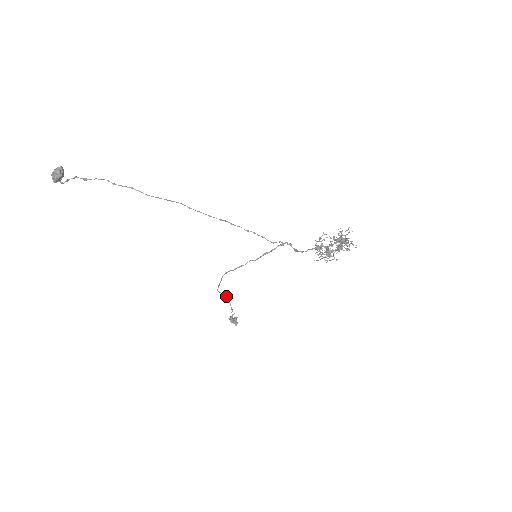
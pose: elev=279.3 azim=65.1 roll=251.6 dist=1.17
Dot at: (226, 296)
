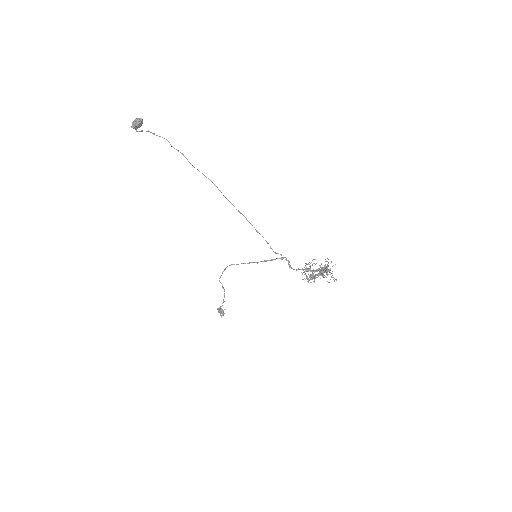
Dot at: occluded
